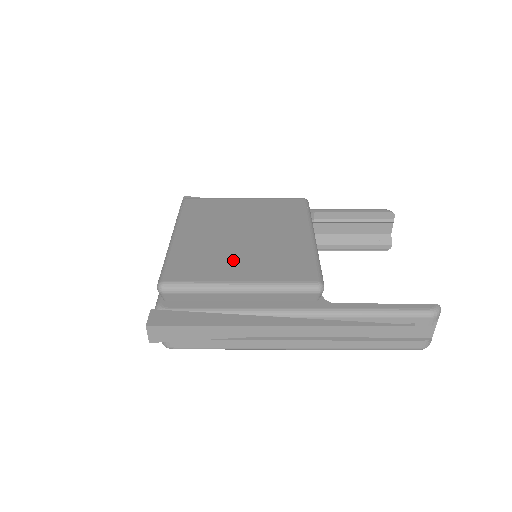
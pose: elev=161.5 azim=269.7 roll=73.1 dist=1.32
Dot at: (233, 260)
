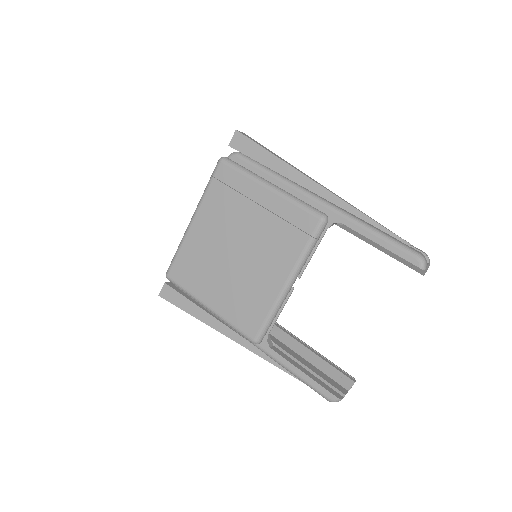
Dot at: (215, 280)
